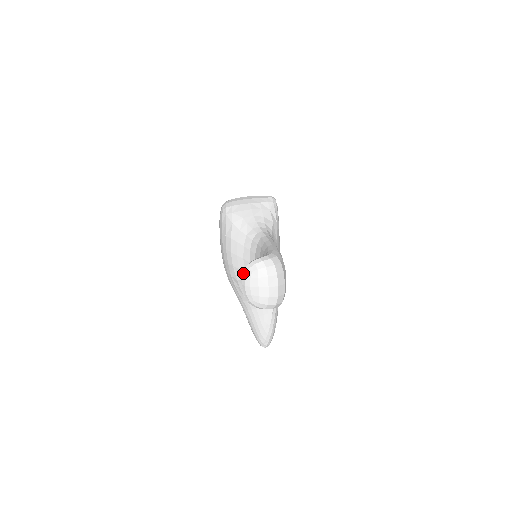
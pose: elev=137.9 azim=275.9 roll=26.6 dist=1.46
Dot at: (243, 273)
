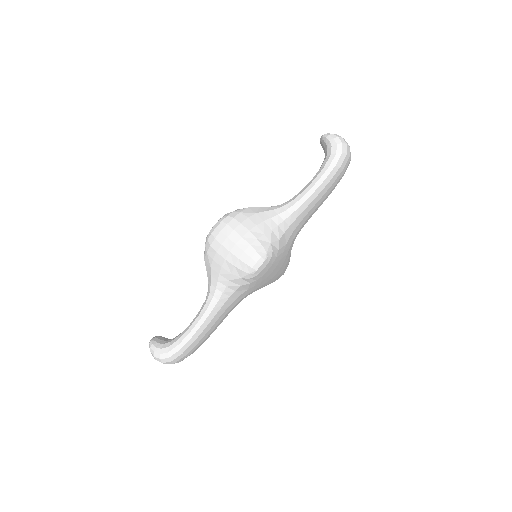
Dot at: (150, 340)
